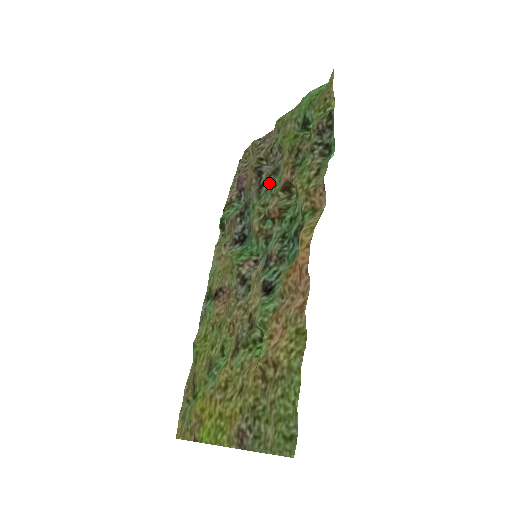
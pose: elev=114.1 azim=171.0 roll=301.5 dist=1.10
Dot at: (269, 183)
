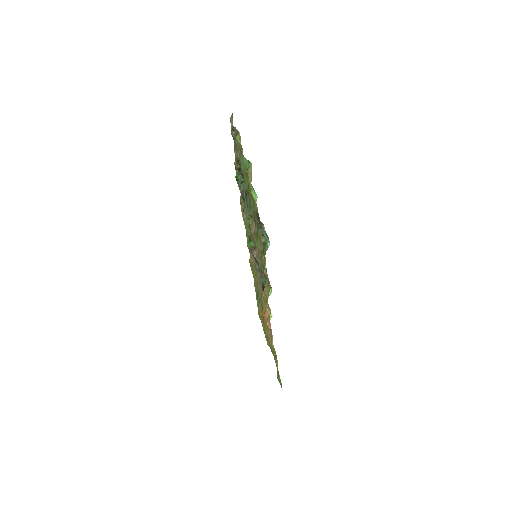
Dot at: occluded
